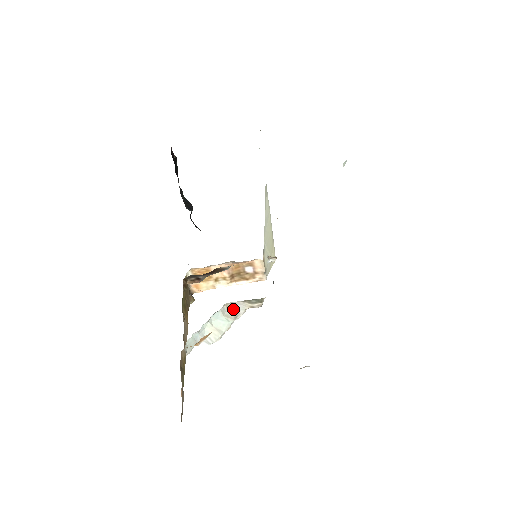
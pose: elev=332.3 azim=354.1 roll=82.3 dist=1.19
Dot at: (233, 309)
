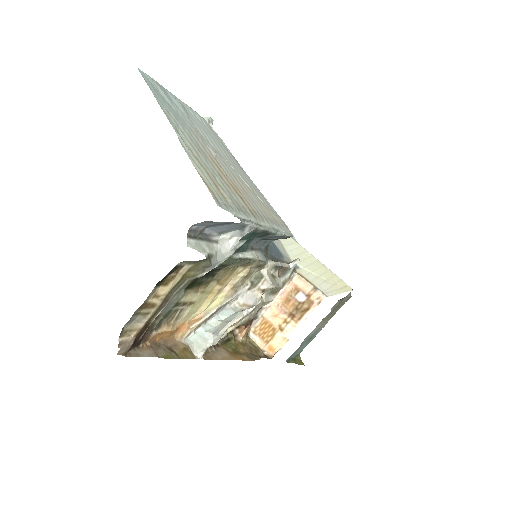
Dot at: (248, 305)
